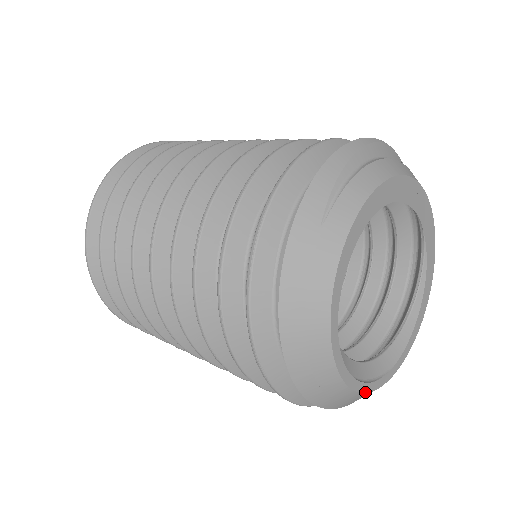
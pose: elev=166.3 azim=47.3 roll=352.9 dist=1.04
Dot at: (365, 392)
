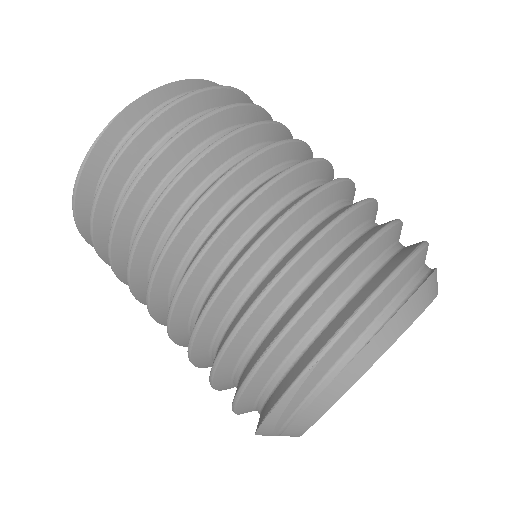
Dot at: occluded
